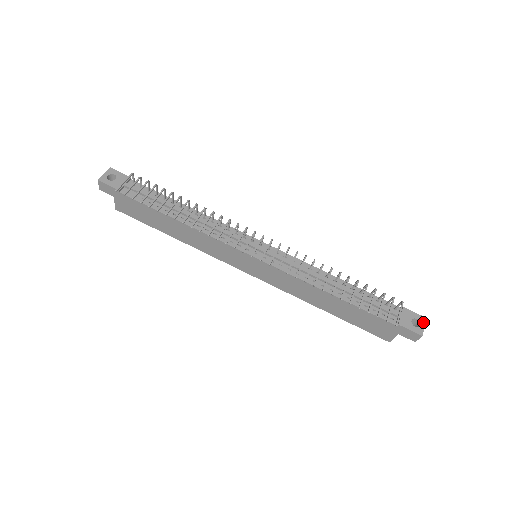
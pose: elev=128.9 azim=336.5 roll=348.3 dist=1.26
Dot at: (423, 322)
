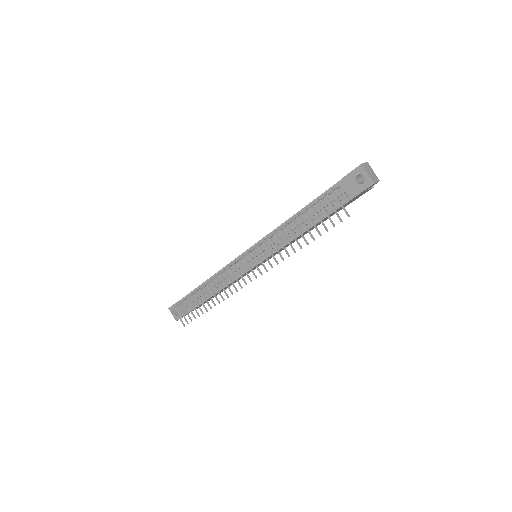
Dot at: (363, 171)
